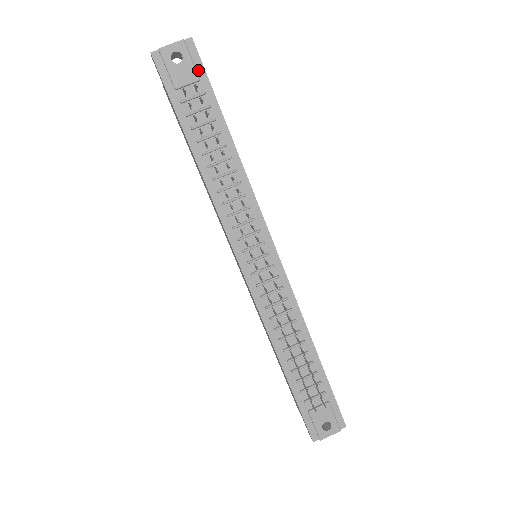
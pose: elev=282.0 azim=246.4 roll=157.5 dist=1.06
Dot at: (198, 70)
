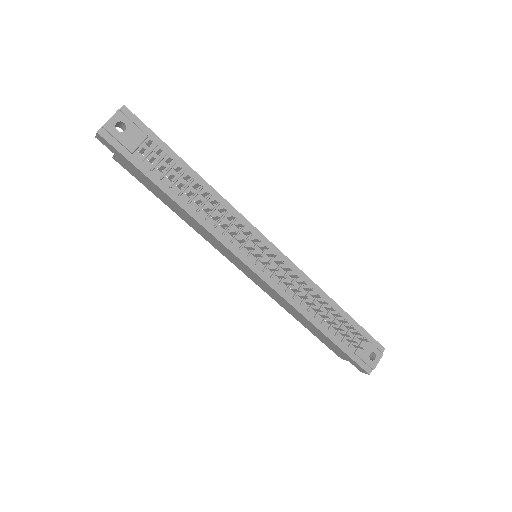
Dot at: (142, 129)
